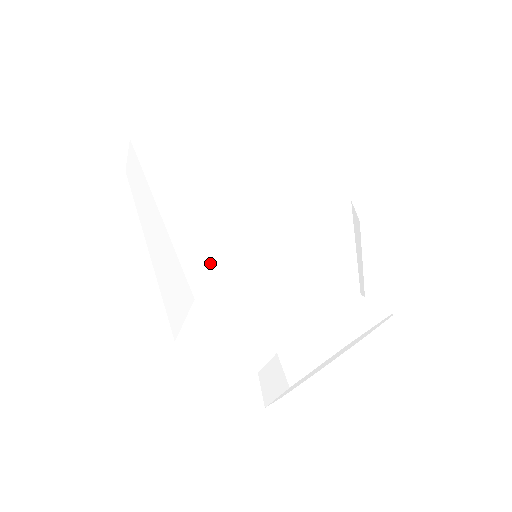
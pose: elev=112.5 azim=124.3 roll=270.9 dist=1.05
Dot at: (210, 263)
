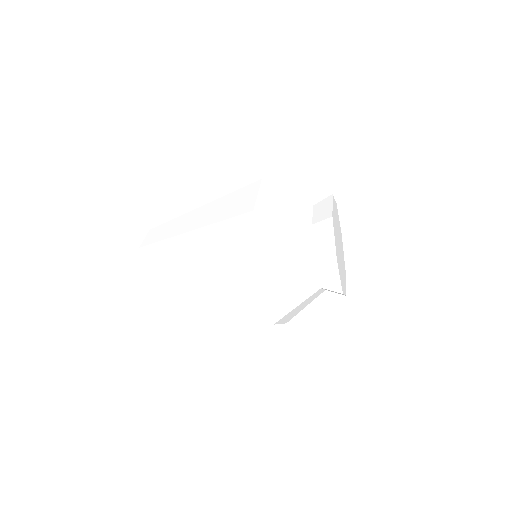
Dot at: (245, 258)
